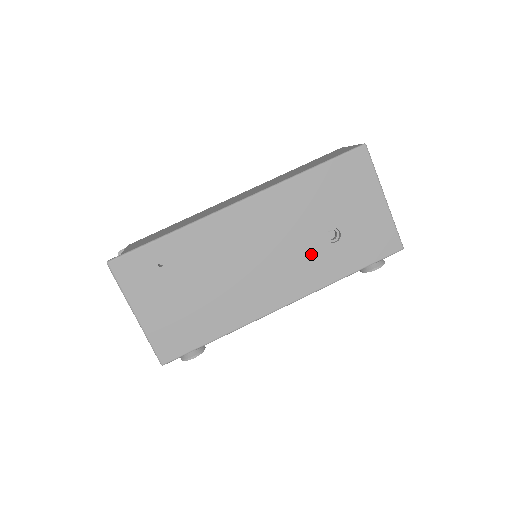
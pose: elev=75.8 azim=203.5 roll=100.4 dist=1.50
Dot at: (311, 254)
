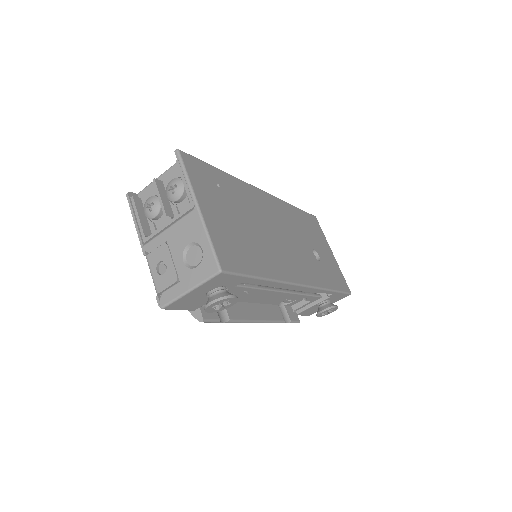
Dot at: (308, 258)
